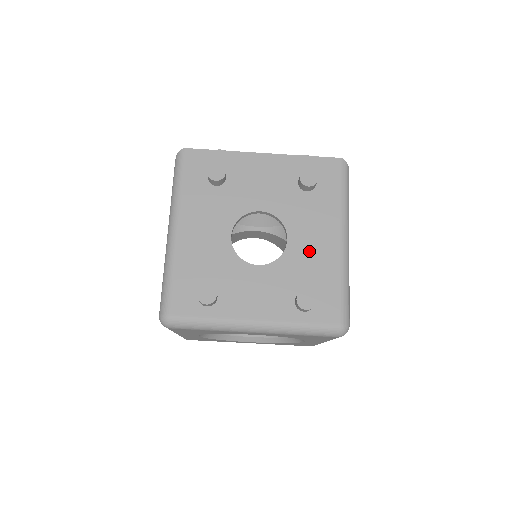
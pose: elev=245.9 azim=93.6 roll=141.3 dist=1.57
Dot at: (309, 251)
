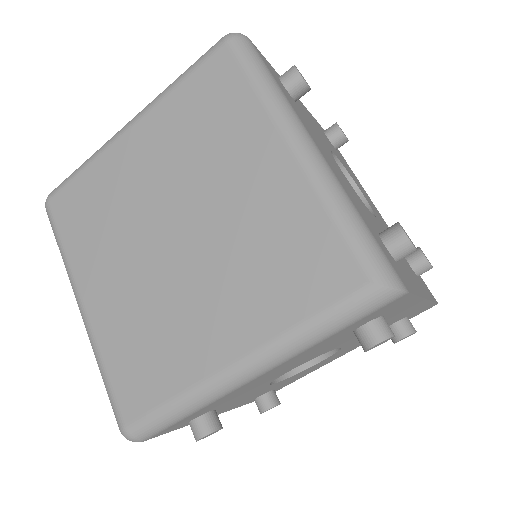
Dot at: occluded
